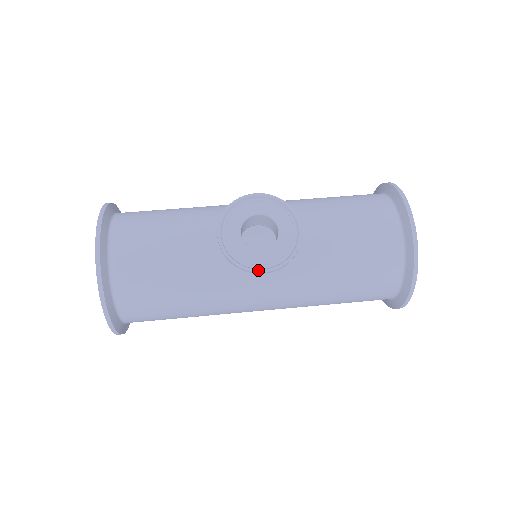
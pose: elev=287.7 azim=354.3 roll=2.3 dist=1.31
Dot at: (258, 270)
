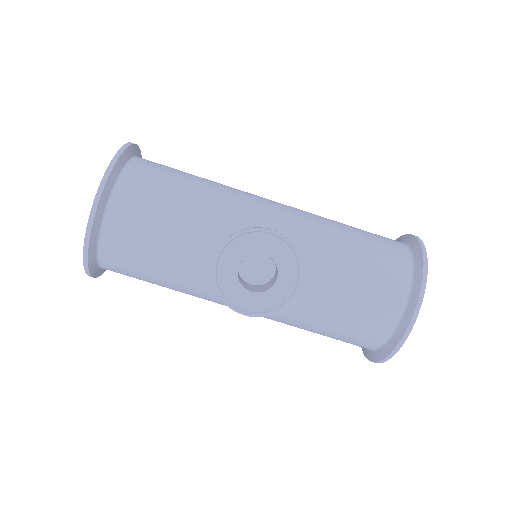
Dot at: (239, 311)
